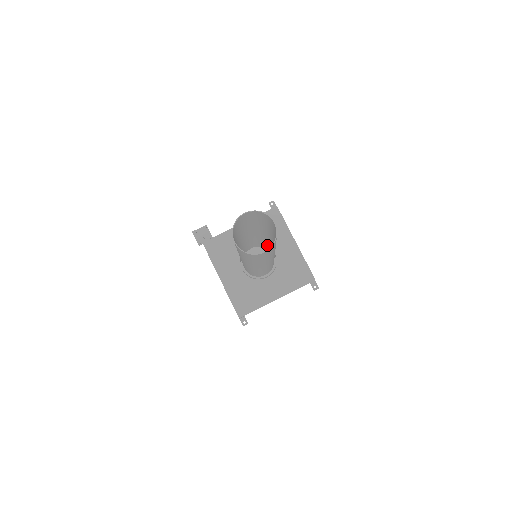
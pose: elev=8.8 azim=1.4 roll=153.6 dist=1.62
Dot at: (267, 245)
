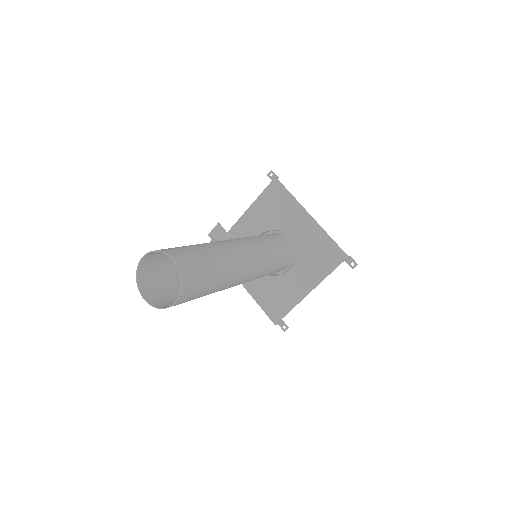
Dot at: (267, 237)
